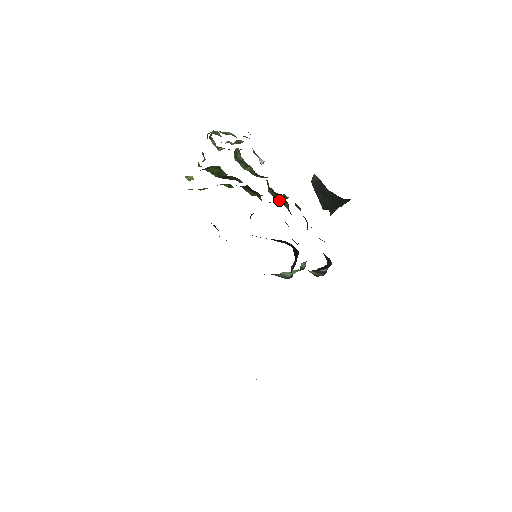
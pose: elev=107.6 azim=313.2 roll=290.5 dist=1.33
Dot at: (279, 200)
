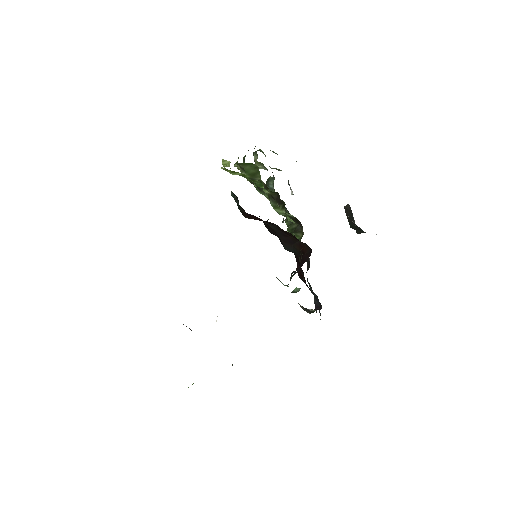
Dot at: (294, 229)
